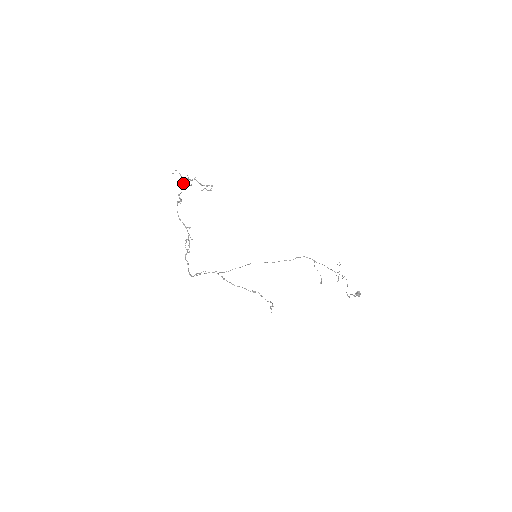
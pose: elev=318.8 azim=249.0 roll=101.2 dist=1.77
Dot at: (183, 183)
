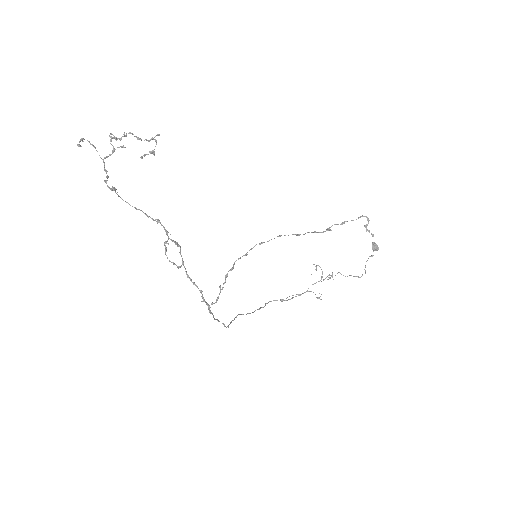
Dot at: (104, 158)
